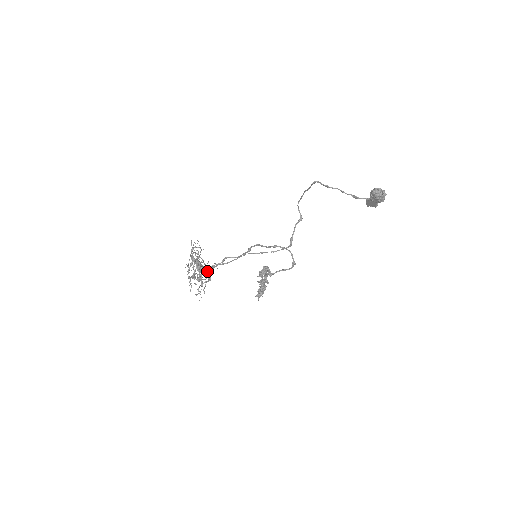
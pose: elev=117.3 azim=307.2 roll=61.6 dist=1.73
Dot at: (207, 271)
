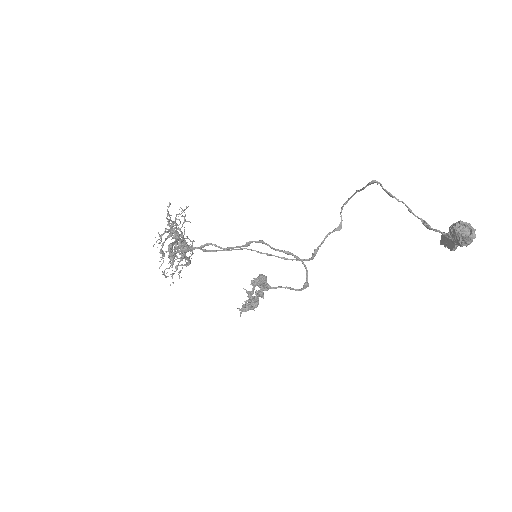
Dot at: (175, 252)
